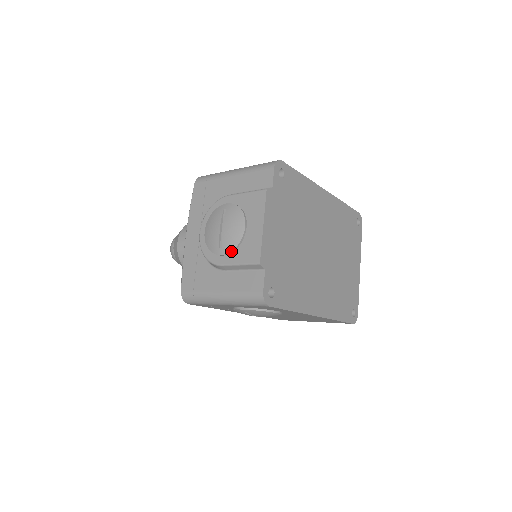
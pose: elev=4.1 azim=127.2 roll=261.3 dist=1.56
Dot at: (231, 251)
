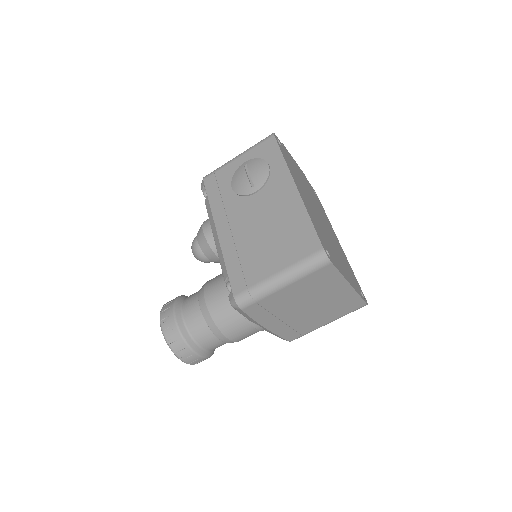
Dot at: occluded
